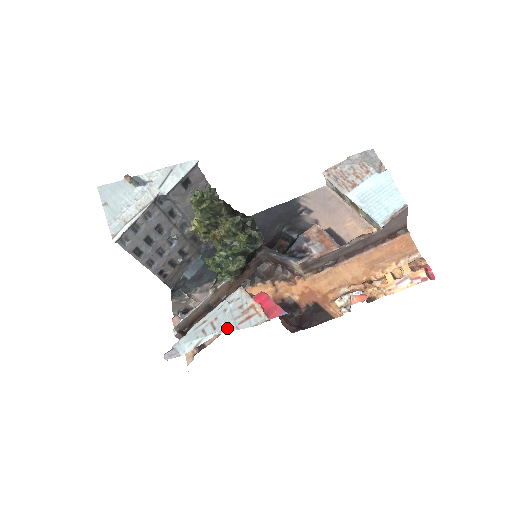
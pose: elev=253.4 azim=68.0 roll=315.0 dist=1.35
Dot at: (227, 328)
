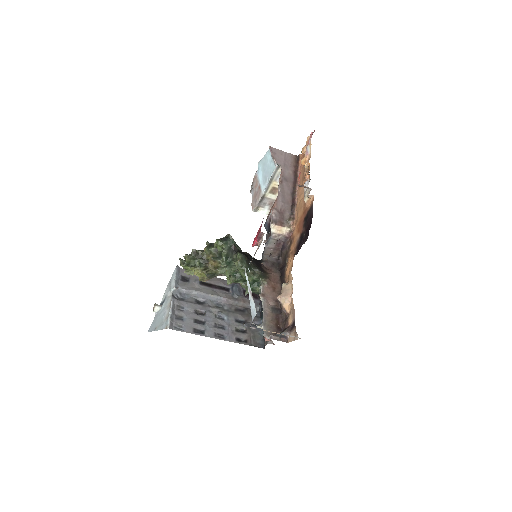
Dot at: occluded
